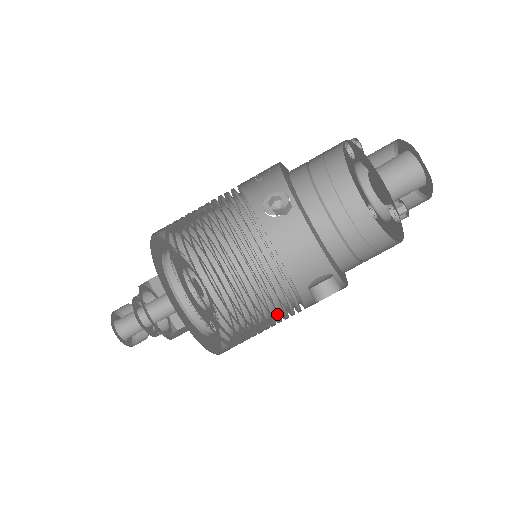
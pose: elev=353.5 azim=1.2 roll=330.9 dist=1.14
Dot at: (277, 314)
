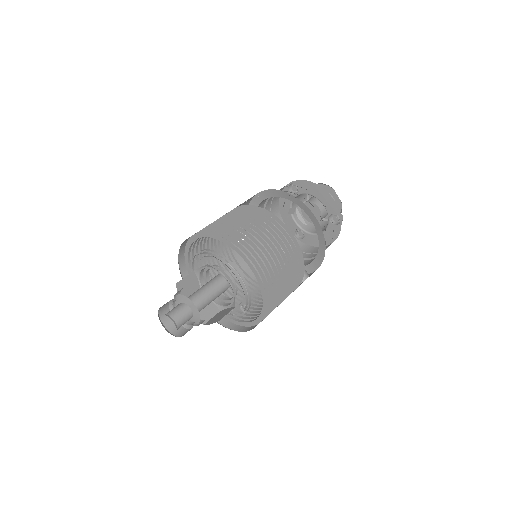
Dot at: occluded
